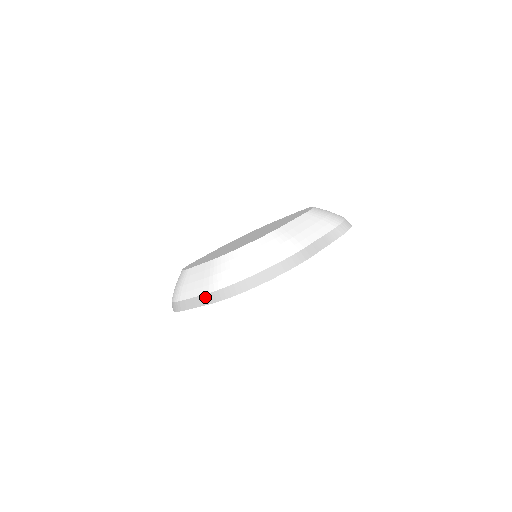
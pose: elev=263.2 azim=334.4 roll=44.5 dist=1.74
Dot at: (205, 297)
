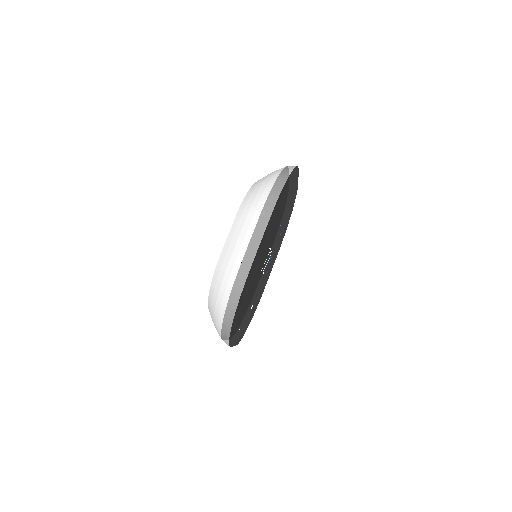
Dot at: (261, 220)
